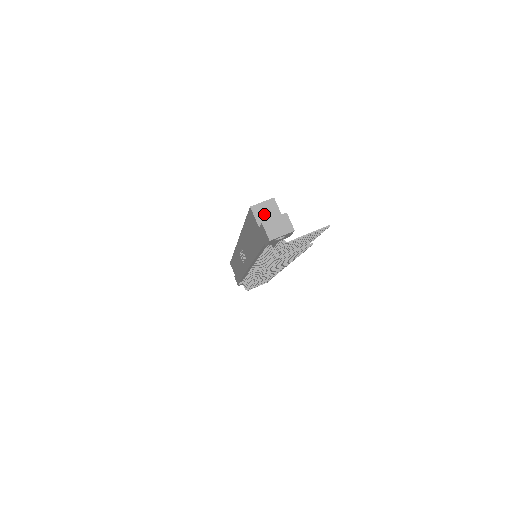
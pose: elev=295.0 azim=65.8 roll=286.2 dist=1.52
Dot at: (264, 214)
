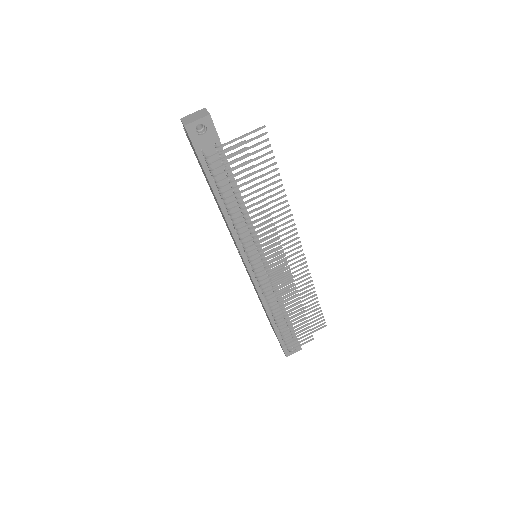
Dot at: occluded
